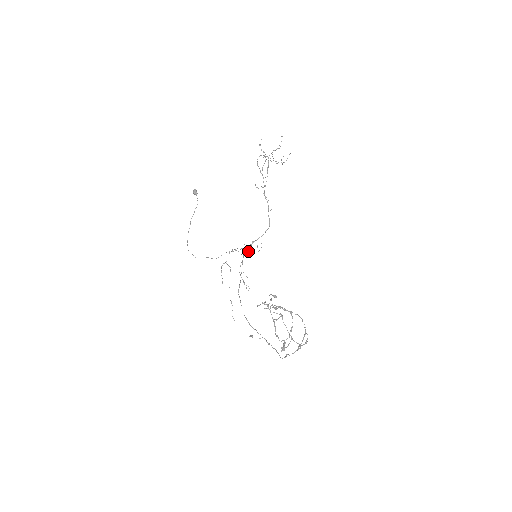
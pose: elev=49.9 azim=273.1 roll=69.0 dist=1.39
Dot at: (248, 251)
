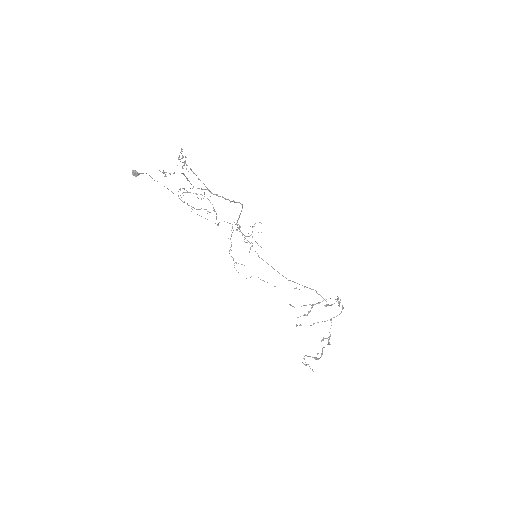
Dot at: occluded
